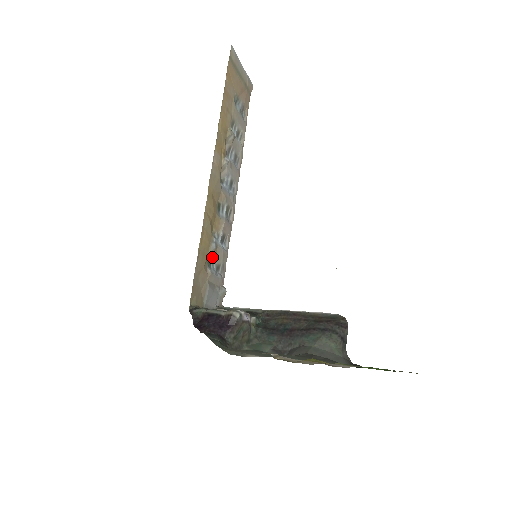
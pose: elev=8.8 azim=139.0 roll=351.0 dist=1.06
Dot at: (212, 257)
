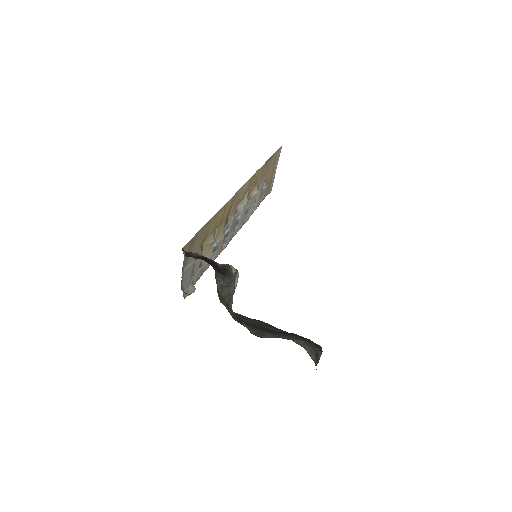
Dot at: (205, 248)
